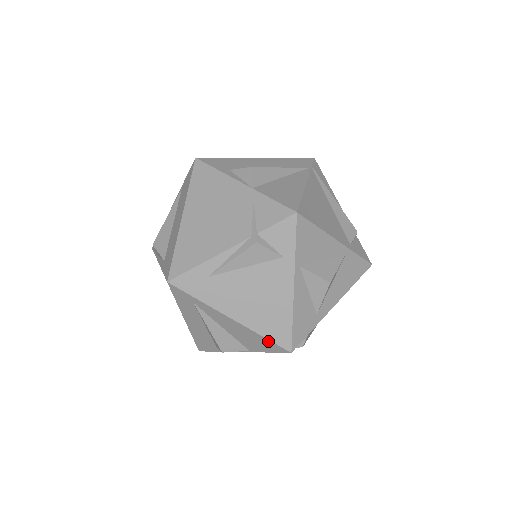
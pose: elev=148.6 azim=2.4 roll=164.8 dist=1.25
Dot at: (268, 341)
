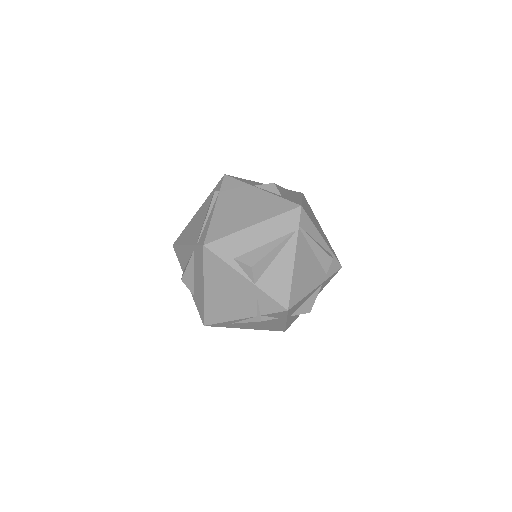
Dot at: (270, 330)
